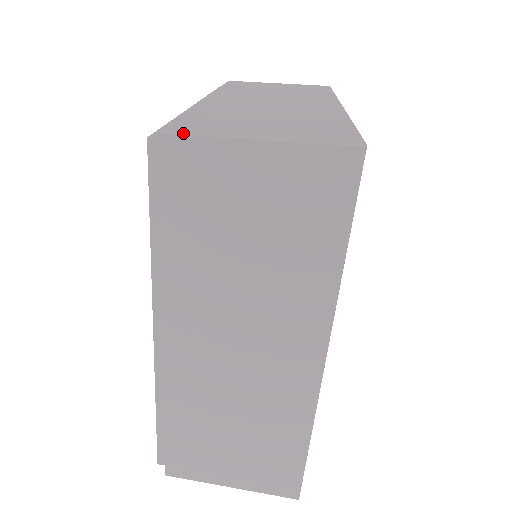
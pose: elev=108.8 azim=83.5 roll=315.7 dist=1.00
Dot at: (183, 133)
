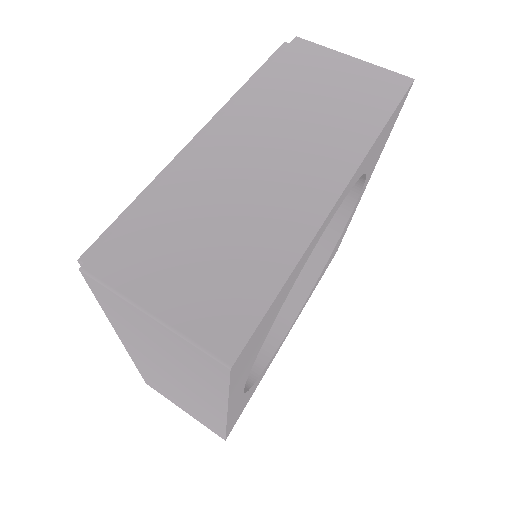
Dot at: (310, 41)
